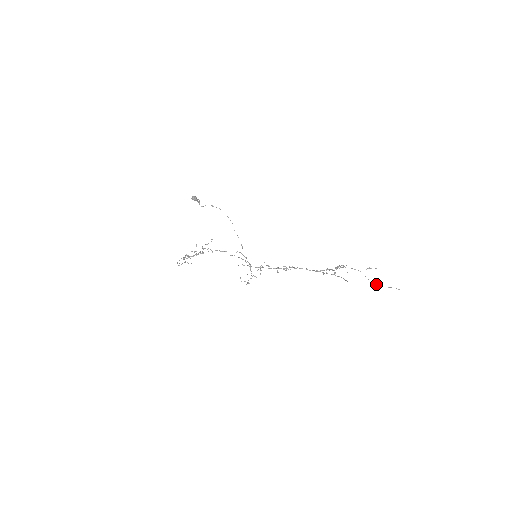
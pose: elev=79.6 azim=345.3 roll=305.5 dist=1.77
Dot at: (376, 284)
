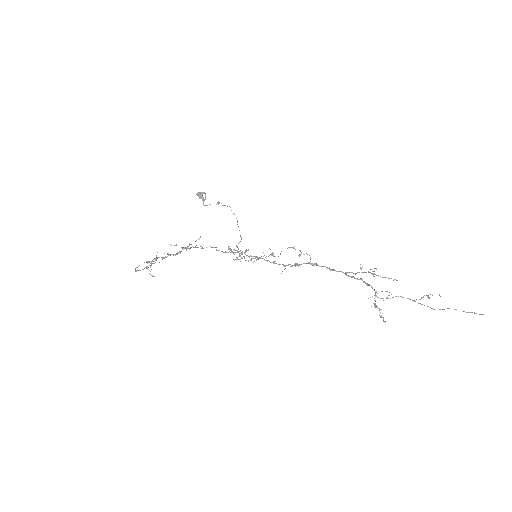
Dot at: (440, 309)
